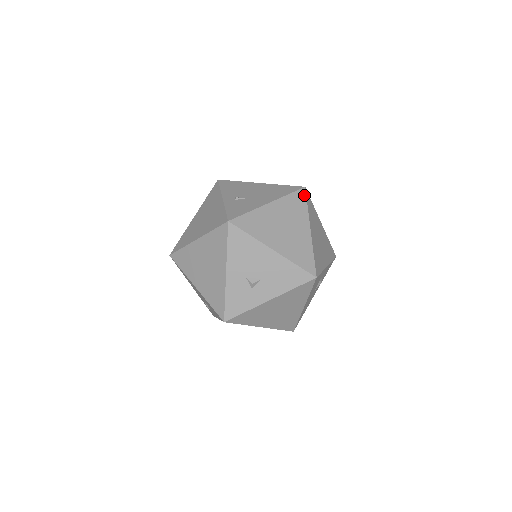
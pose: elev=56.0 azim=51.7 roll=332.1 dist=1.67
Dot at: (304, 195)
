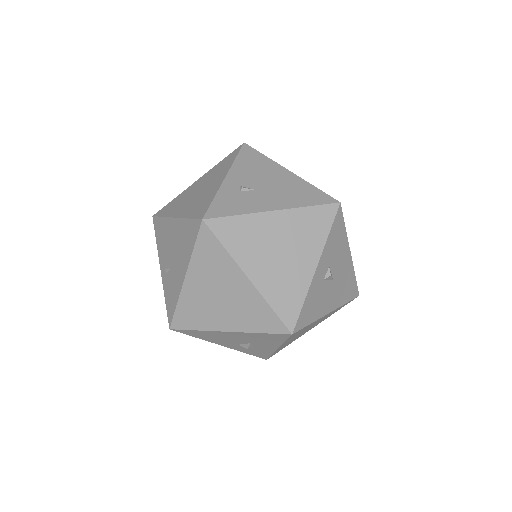
Dot at: (209, 234)
